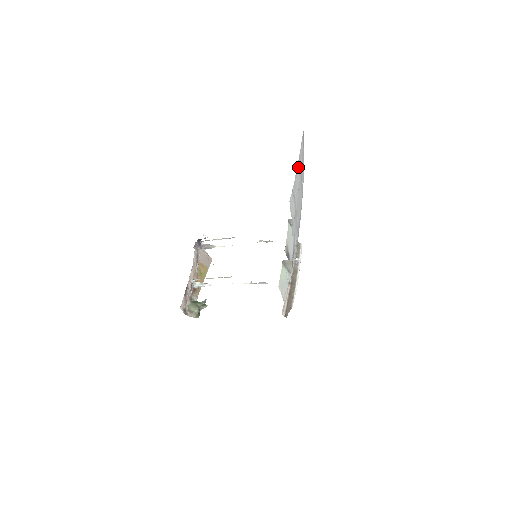
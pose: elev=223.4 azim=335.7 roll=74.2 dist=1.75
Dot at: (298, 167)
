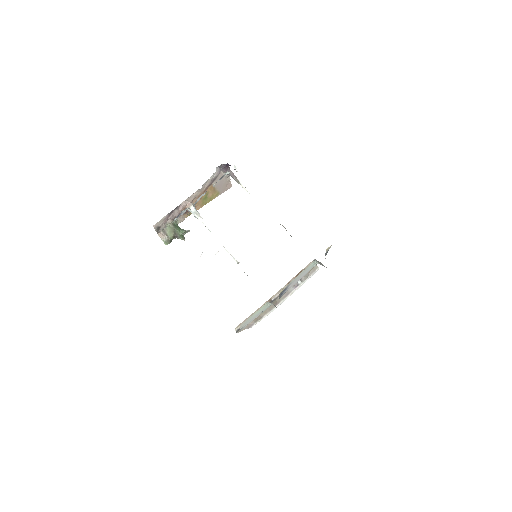
Dot at: occluded
